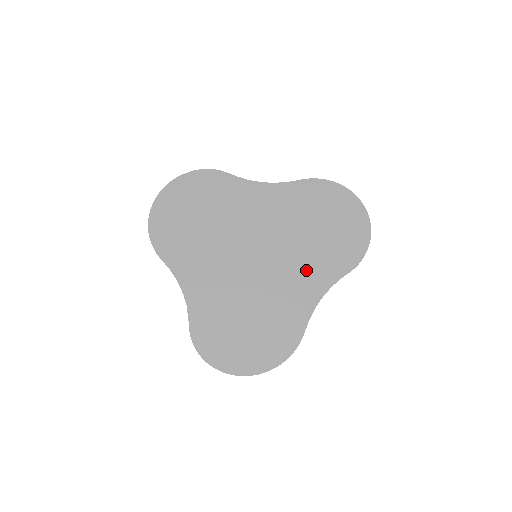
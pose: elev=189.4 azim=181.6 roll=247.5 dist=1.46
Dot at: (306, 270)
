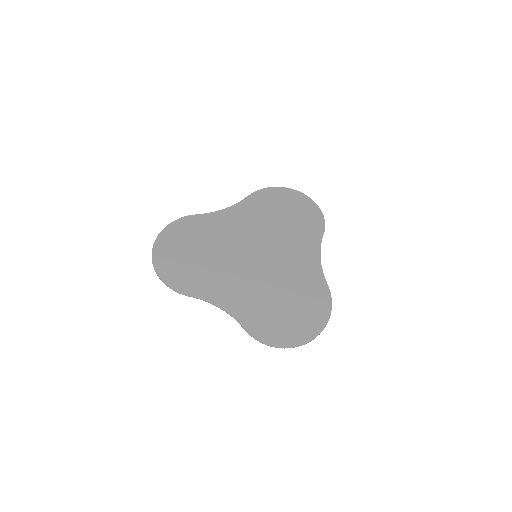
Dot at: (296, 247)
